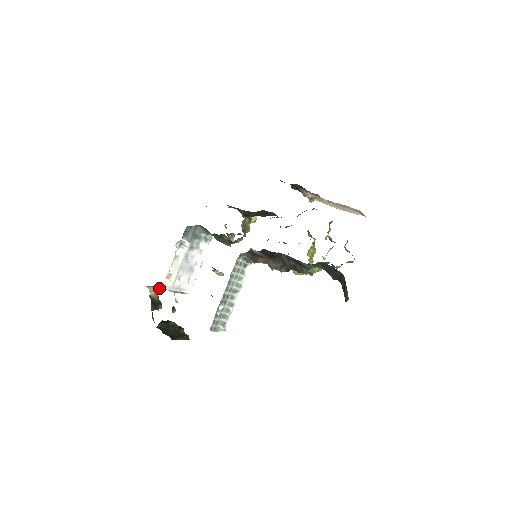
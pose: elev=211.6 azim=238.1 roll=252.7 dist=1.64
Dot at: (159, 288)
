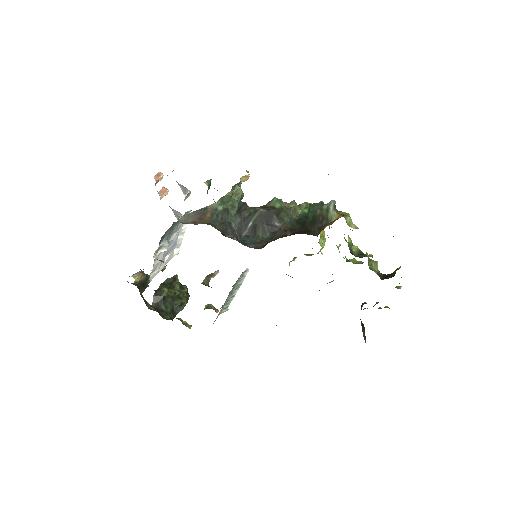
Dot at: occluded
